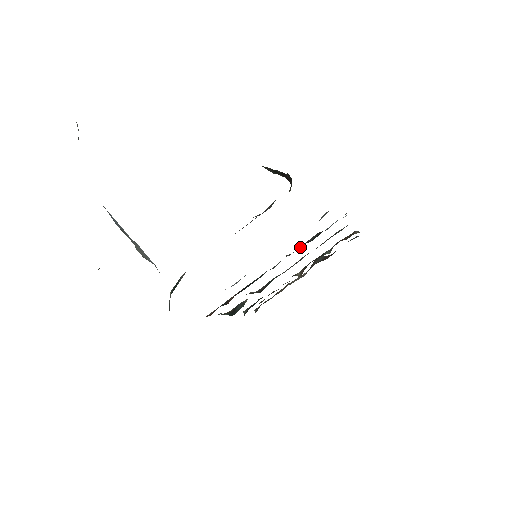
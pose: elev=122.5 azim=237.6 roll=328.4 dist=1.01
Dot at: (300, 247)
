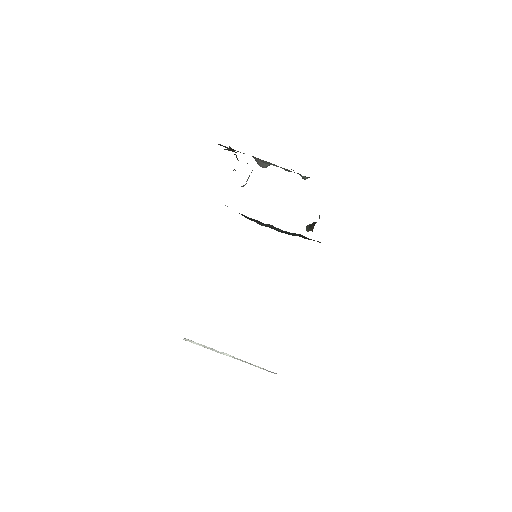
Dot at: occluded
